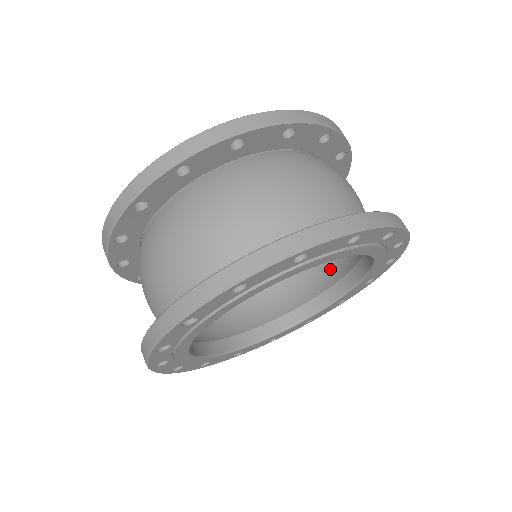
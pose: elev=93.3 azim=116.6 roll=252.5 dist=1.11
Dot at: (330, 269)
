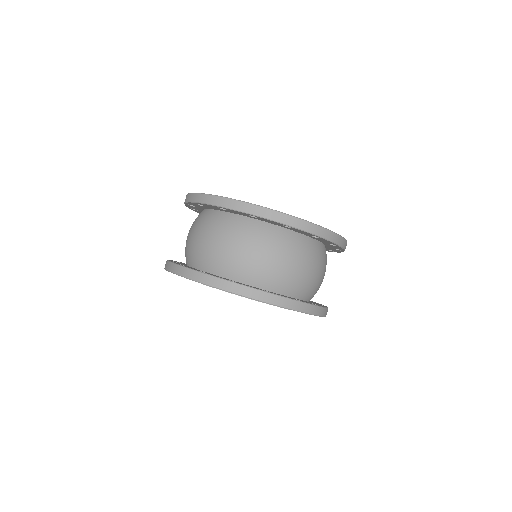
Dot at: occluded
